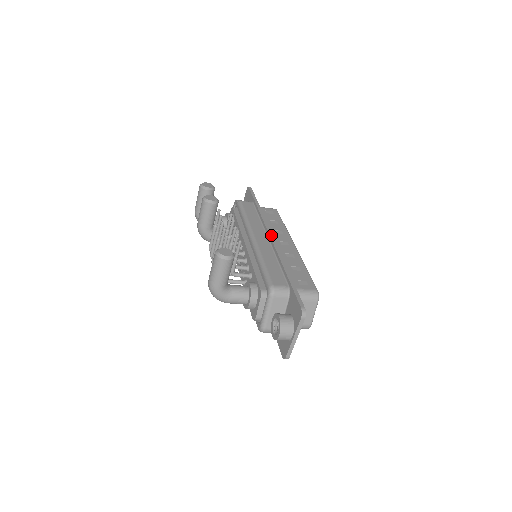
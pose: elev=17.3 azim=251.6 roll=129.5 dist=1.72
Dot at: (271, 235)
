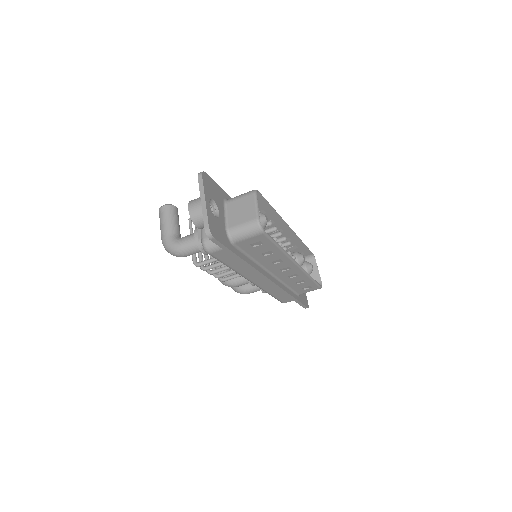
Dot at: occluded
